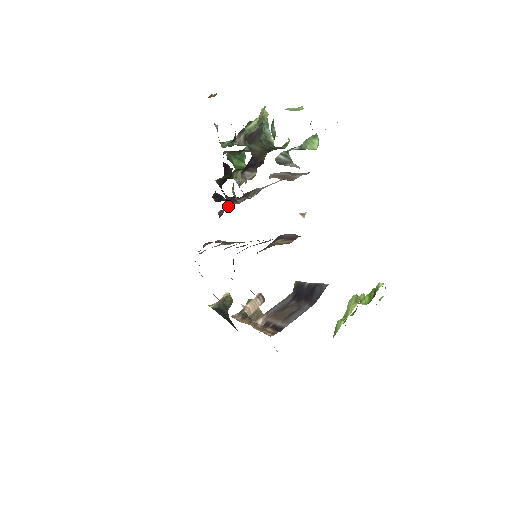
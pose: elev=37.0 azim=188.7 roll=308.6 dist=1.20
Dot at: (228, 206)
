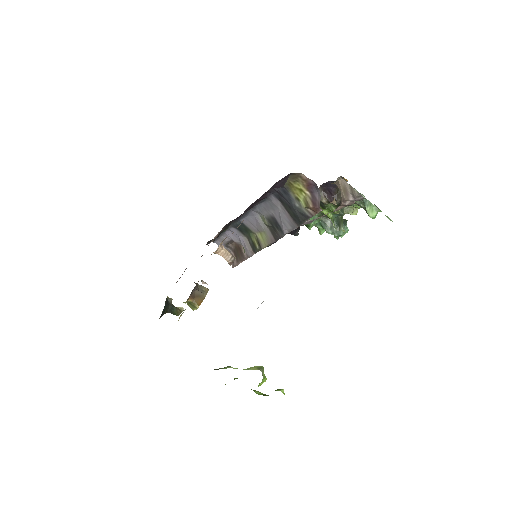
Dot at: occluded
